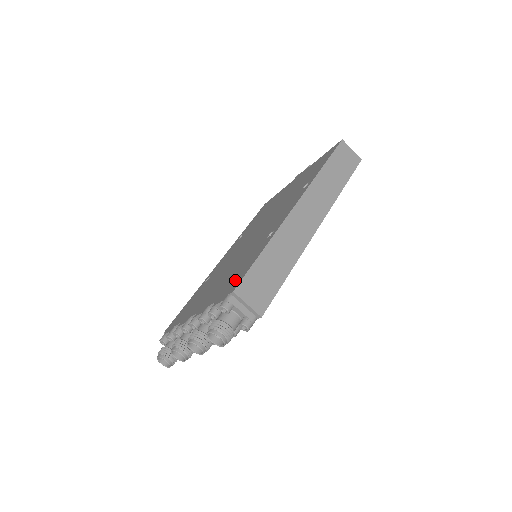
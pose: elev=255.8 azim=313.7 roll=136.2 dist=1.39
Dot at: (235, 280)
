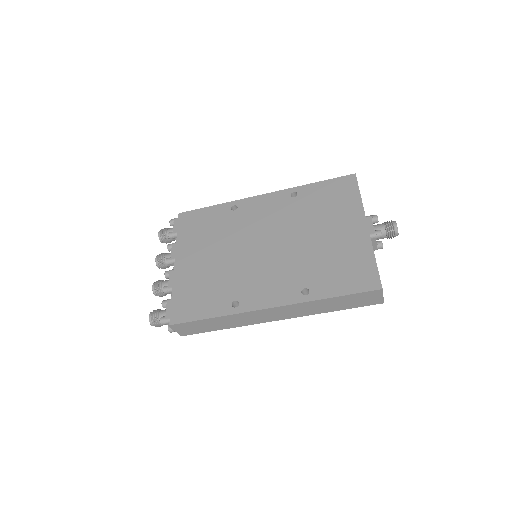
Dot at: (187, 308)
